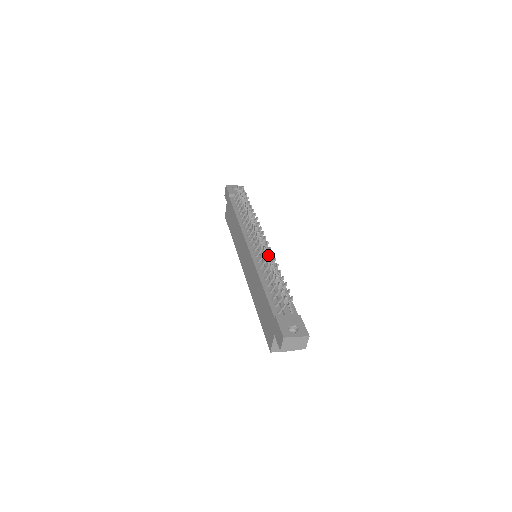
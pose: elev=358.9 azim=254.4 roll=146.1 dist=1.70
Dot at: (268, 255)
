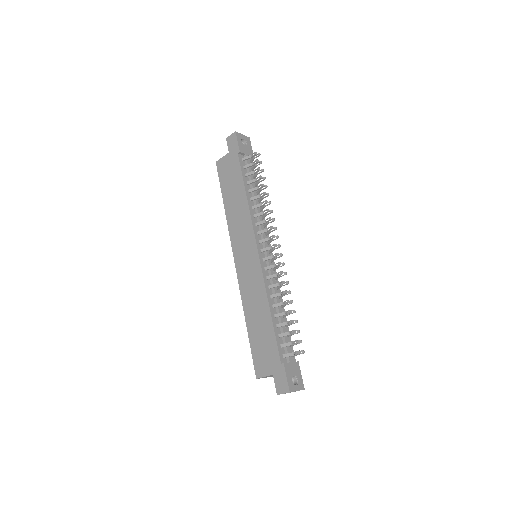
Dot at: (279, 277)
